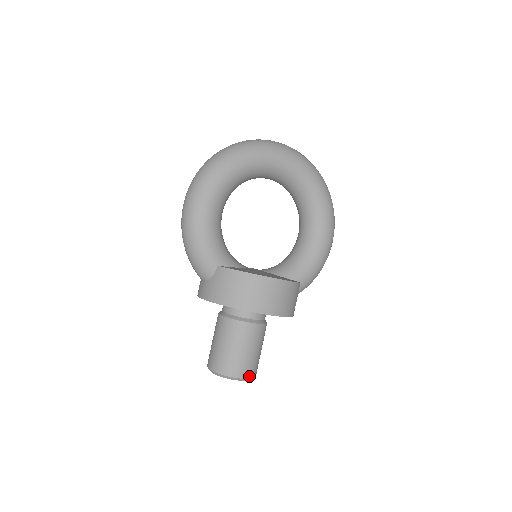
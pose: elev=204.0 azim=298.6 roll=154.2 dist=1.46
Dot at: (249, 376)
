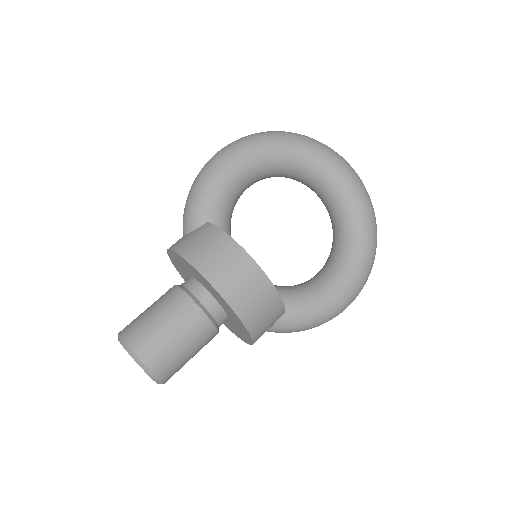
Dot at: (153, 369)
